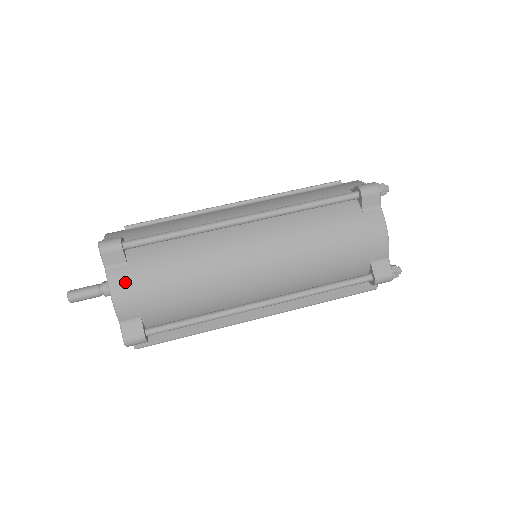
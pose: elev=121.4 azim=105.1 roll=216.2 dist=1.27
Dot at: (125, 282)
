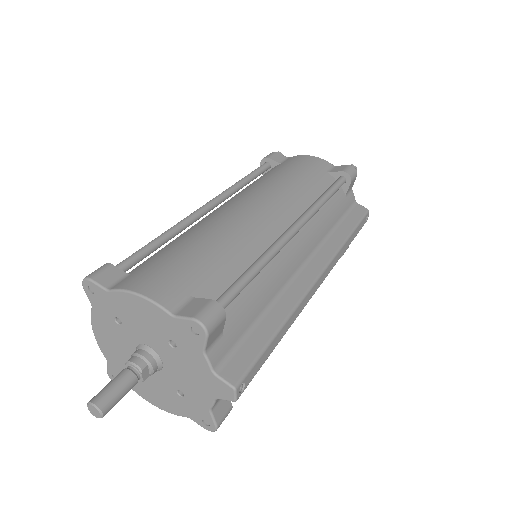
Dot at: (140, 278)
